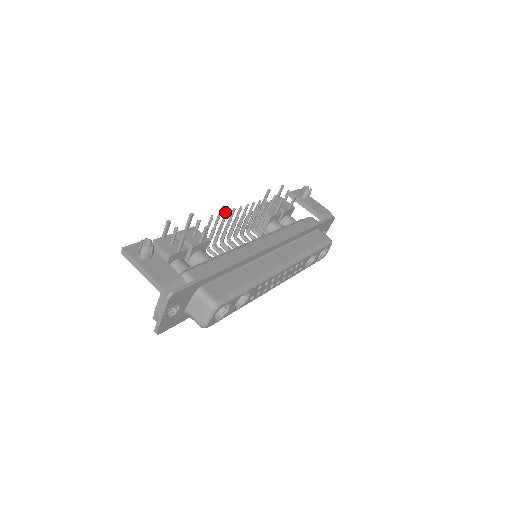
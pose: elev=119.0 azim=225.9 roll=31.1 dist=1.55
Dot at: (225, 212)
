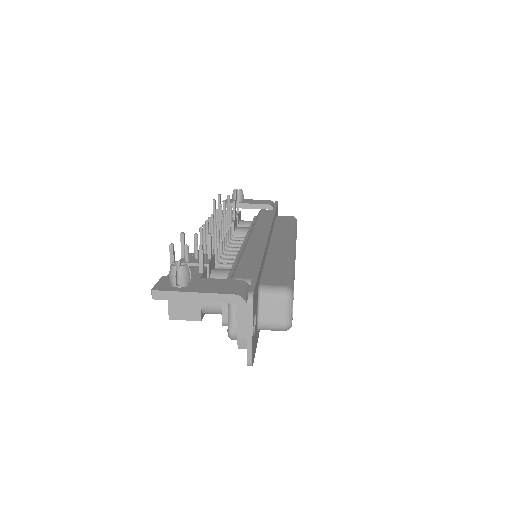
Dot at: (205, 223)
